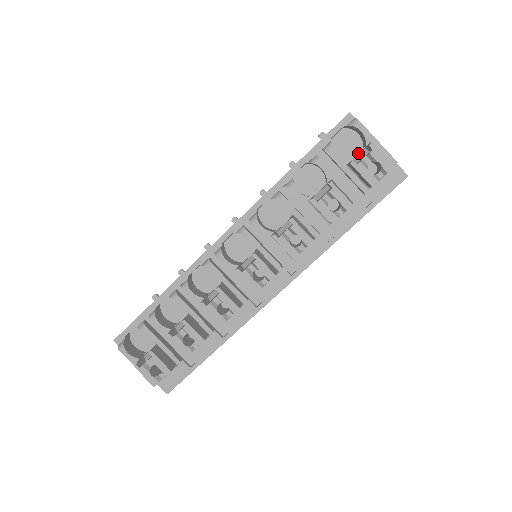
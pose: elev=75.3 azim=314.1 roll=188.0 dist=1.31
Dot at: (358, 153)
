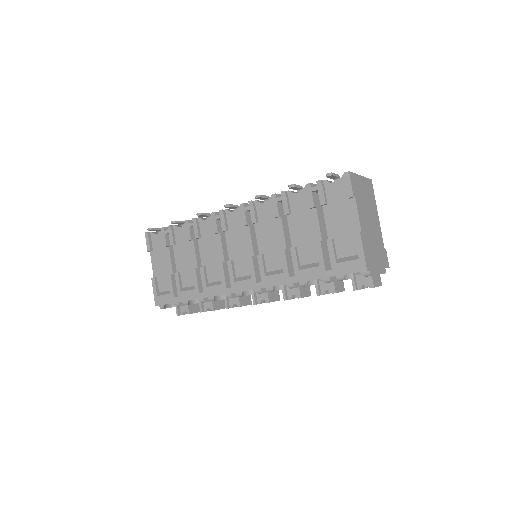
Dot at: occluded
